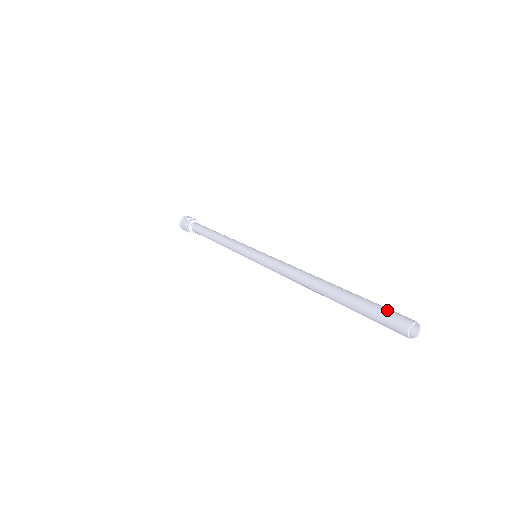
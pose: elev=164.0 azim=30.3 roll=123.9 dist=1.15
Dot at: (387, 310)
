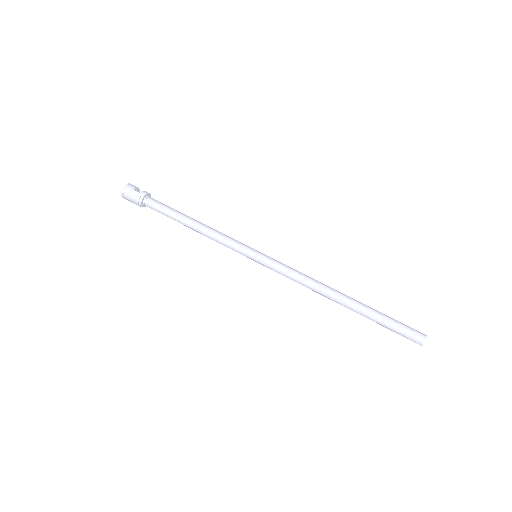
Dot at: (406, 326)
